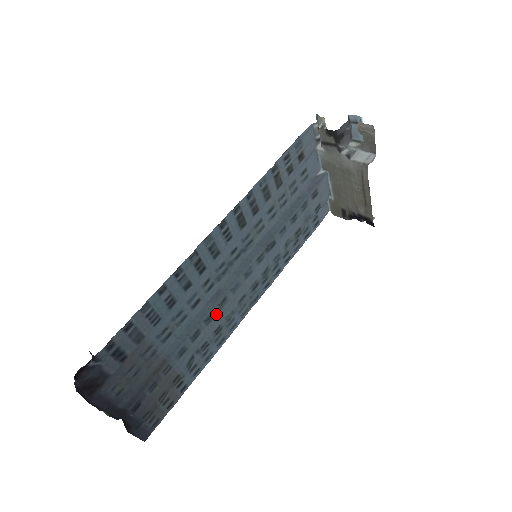
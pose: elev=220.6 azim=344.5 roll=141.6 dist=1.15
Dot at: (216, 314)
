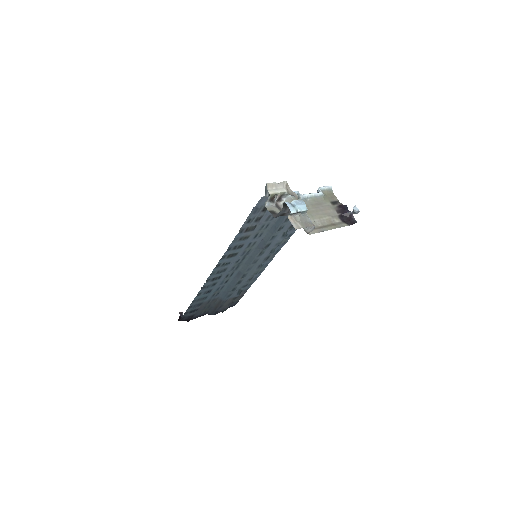
Dot at: (243, 279)
